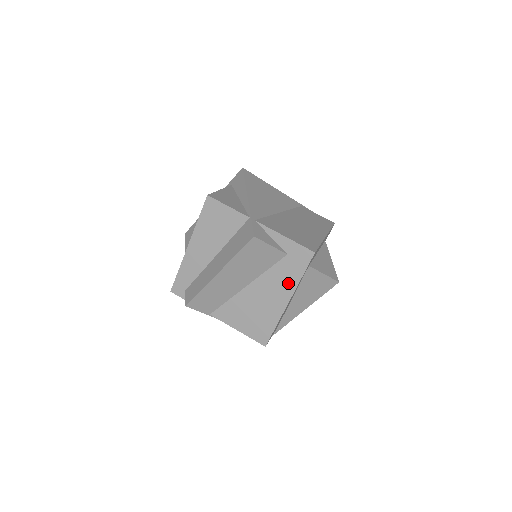
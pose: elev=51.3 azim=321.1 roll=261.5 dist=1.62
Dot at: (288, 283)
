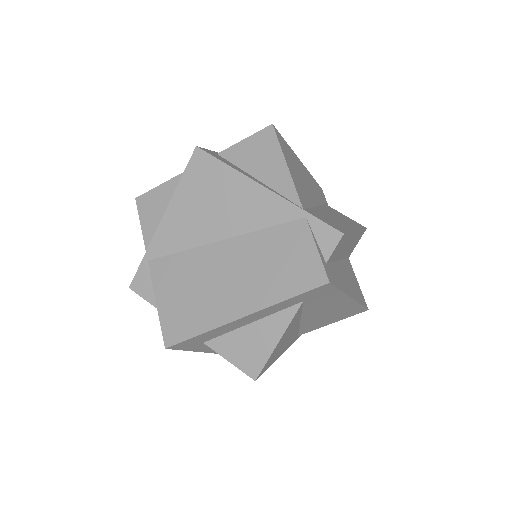
Dot at: occluded
